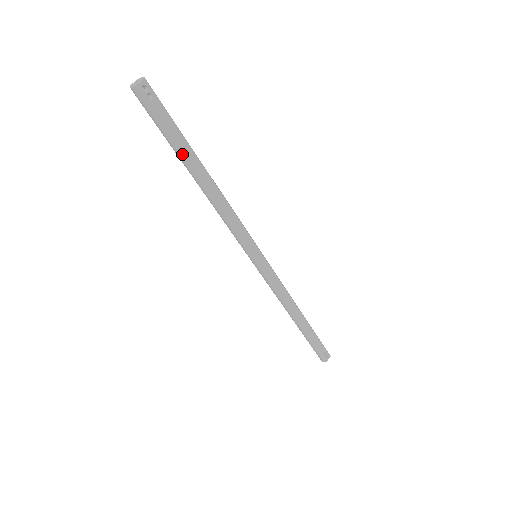
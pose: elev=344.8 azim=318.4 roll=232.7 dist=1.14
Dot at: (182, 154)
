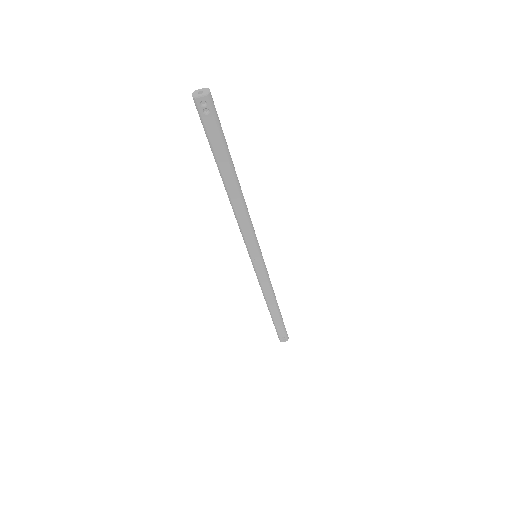
Dot at: (218, 165)
